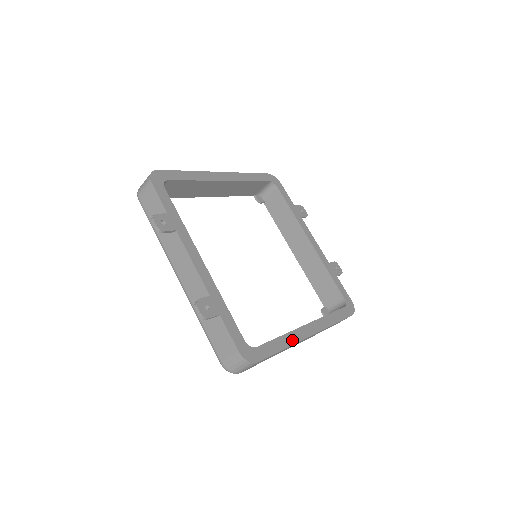
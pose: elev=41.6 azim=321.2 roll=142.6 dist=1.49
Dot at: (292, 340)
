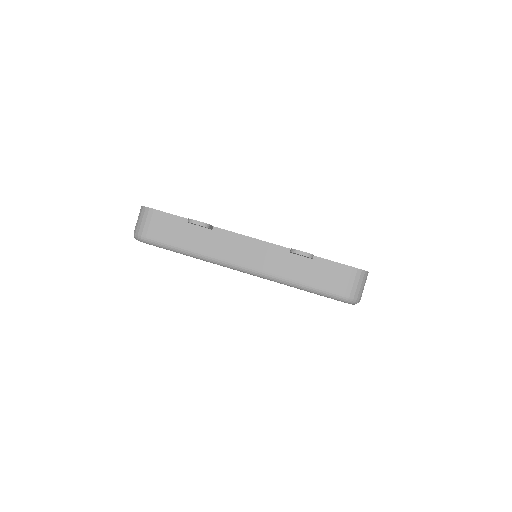
Dot at: occluded
